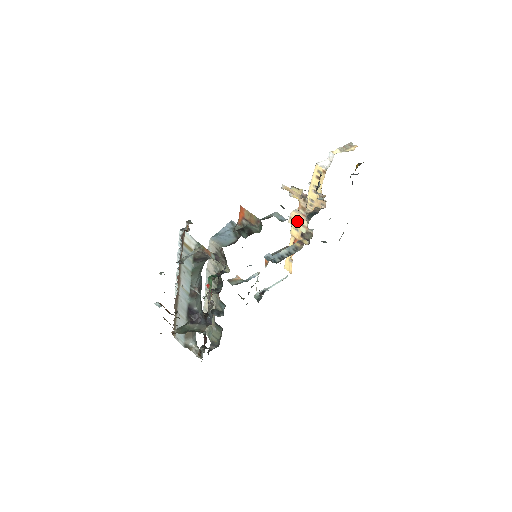
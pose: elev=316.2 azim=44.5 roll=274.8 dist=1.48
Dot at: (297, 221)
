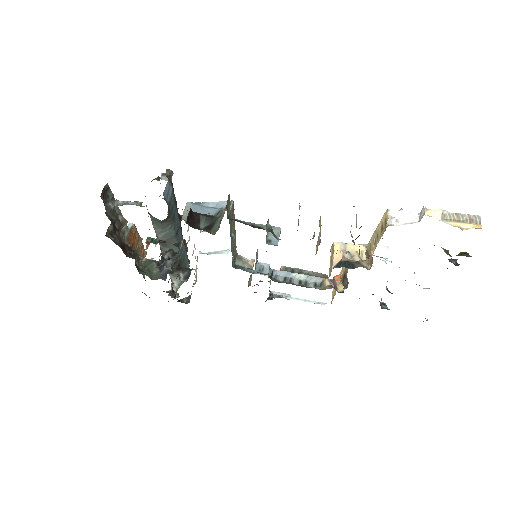
Dot at: (332, 257)
